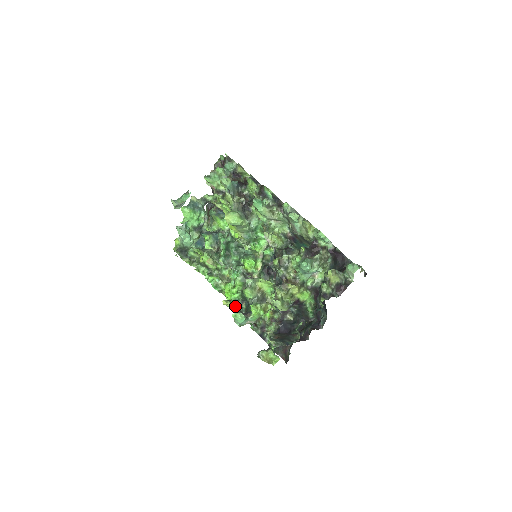
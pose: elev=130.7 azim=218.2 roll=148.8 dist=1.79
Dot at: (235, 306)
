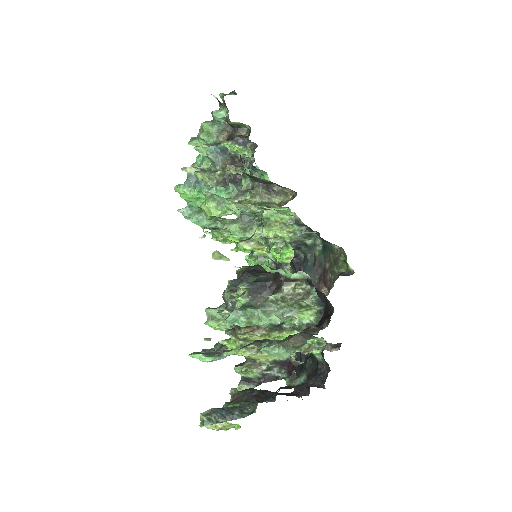
Dot at: occluded
